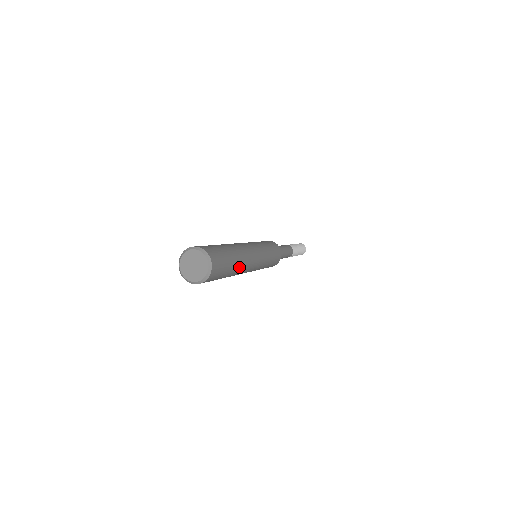
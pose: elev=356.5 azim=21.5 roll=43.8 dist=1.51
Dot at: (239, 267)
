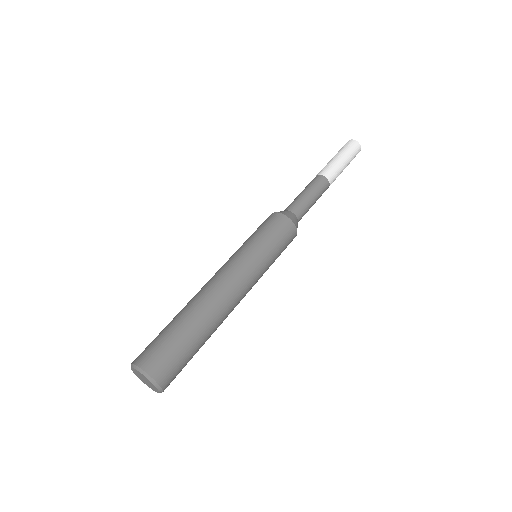
Dot at: occluded
